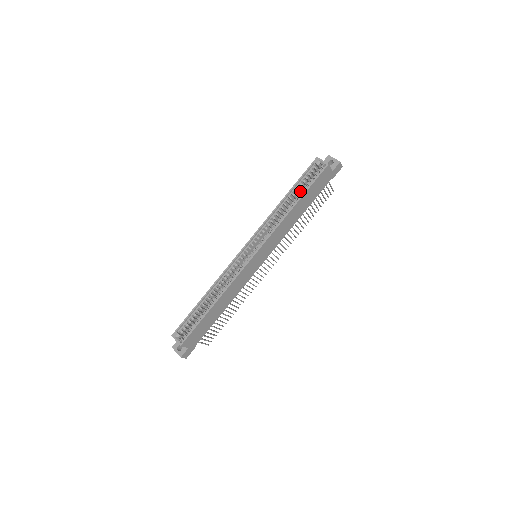
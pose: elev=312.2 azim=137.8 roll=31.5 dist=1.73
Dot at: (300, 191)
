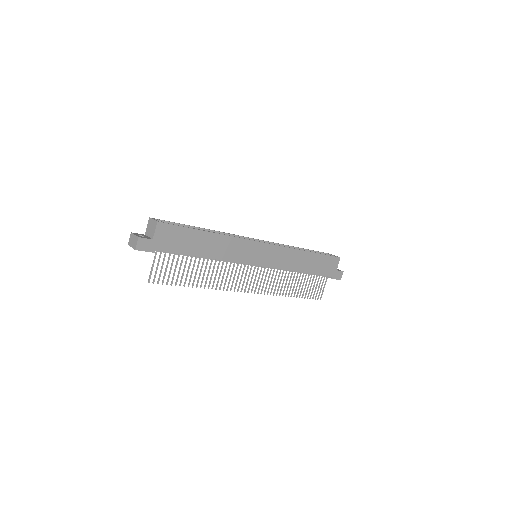
Dot at: occluded
